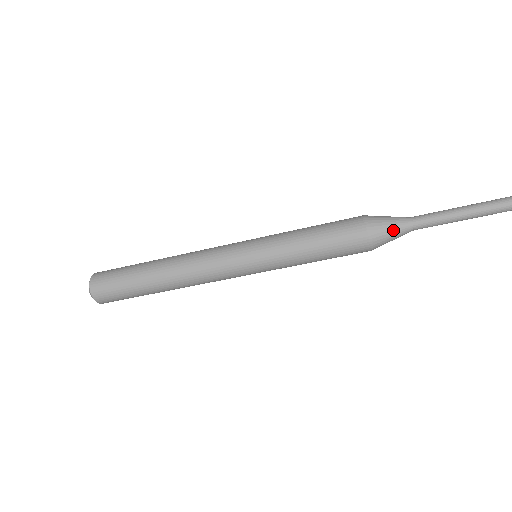
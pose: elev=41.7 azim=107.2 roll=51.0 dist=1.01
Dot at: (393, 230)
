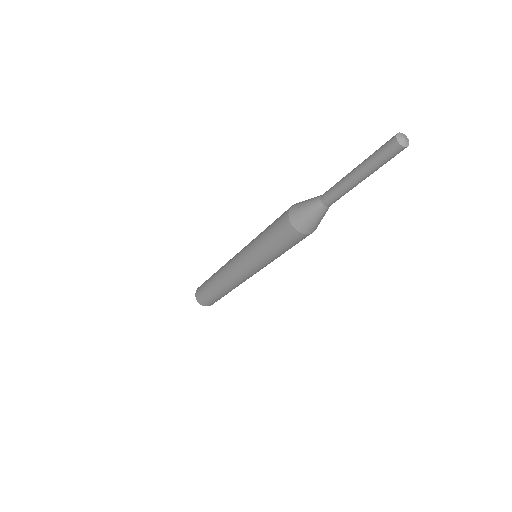
Dot at: (306, 207)
